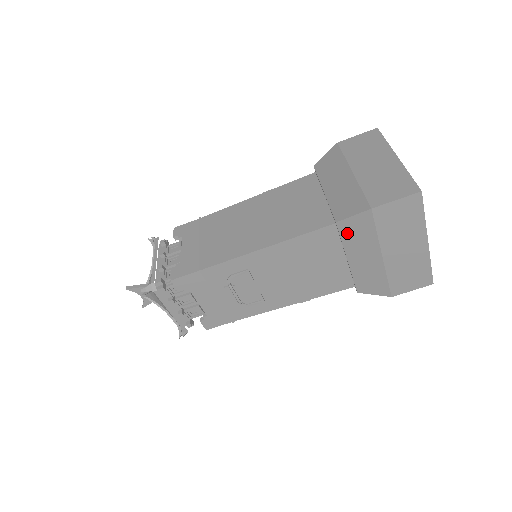
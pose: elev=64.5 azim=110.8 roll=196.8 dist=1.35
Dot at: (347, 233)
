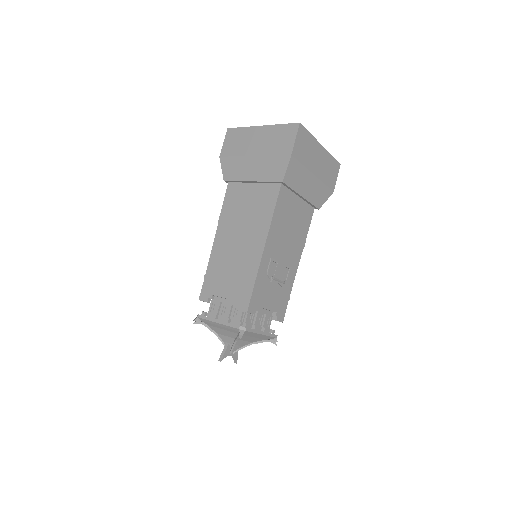
Dot at: (291, 182)
